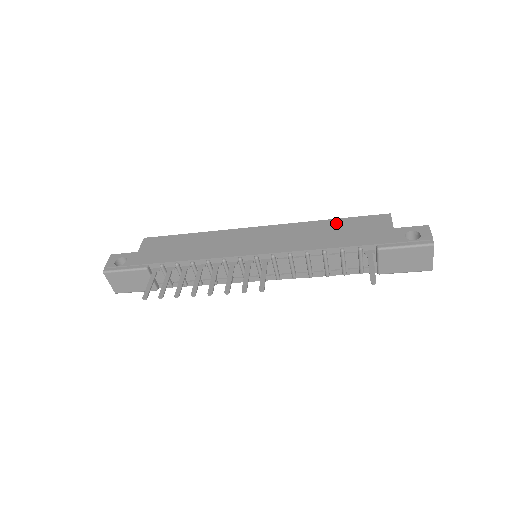
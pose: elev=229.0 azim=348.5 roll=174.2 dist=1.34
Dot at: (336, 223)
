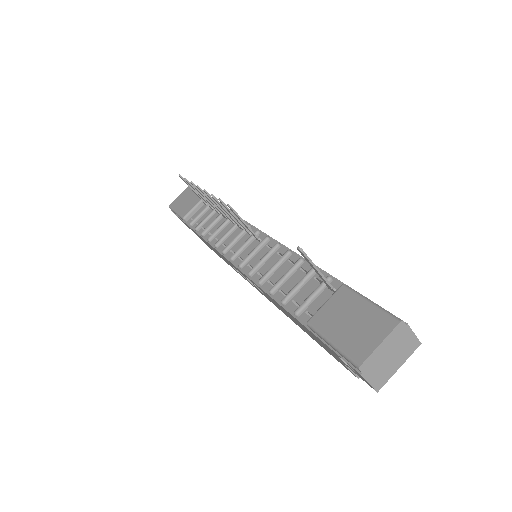
Dot at: occluded
